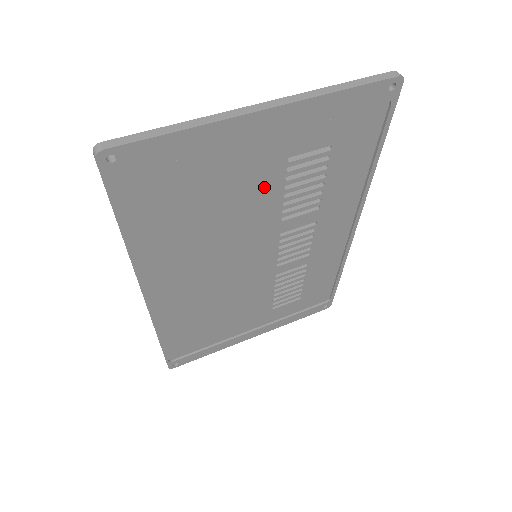
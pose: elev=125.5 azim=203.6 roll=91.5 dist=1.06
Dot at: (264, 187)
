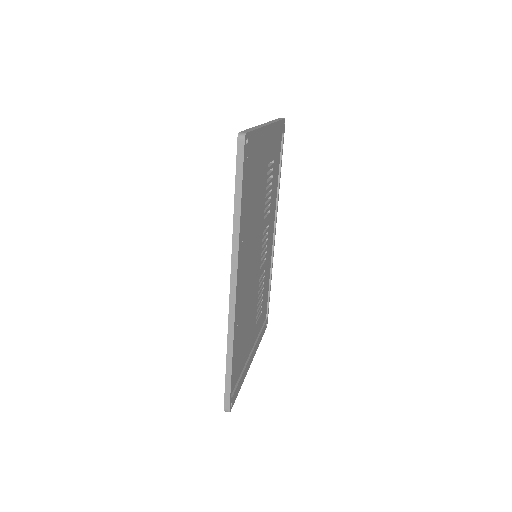
Dot at: (263, 186)
